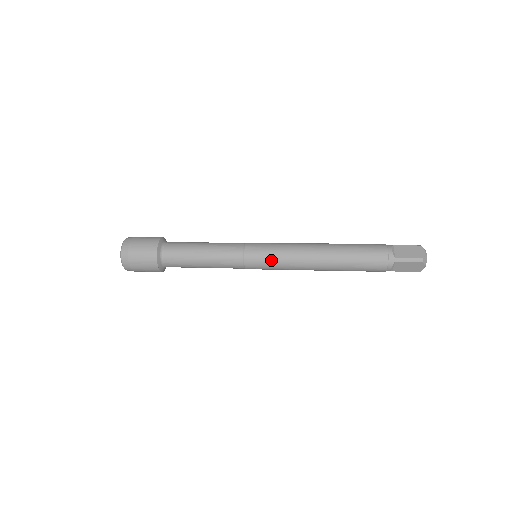
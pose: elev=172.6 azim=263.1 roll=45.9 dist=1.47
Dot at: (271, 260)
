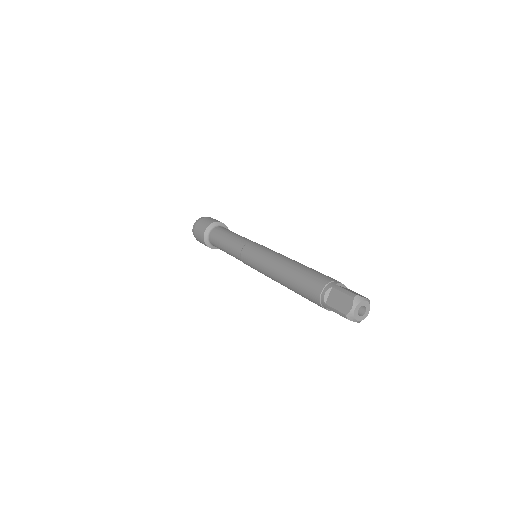
Dot at: (255, 268)
